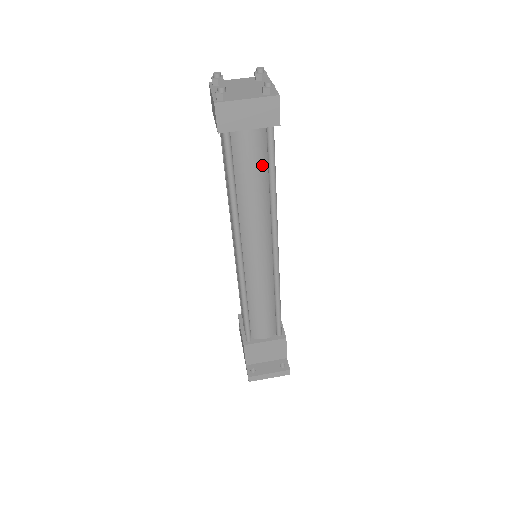
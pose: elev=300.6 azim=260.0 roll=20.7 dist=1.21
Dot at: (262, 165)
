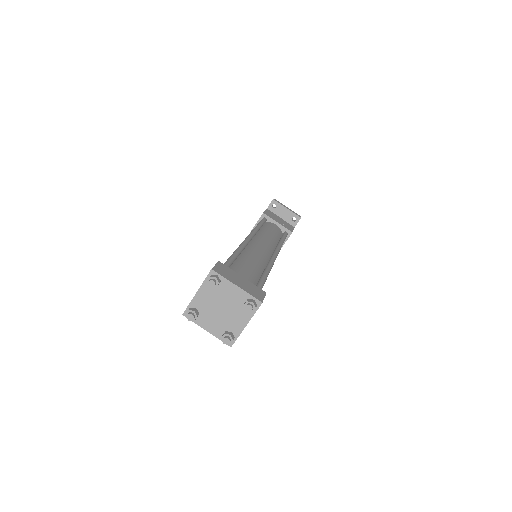
Dot at: occluded
